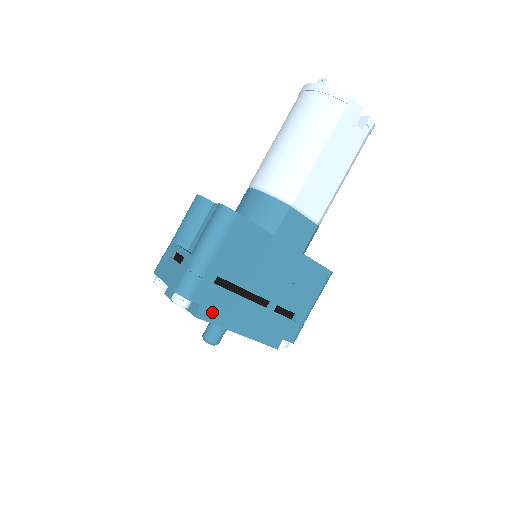
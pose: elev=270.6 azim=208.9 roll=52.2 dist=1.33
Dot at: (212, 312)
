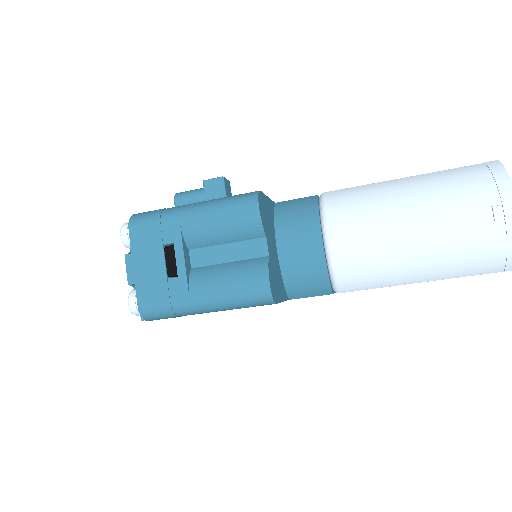
Dot at: occluded
